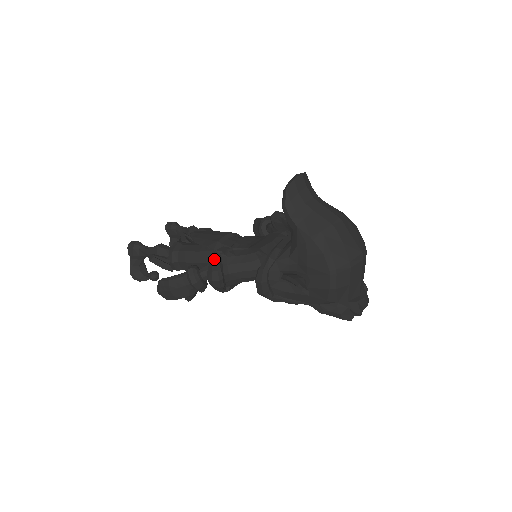
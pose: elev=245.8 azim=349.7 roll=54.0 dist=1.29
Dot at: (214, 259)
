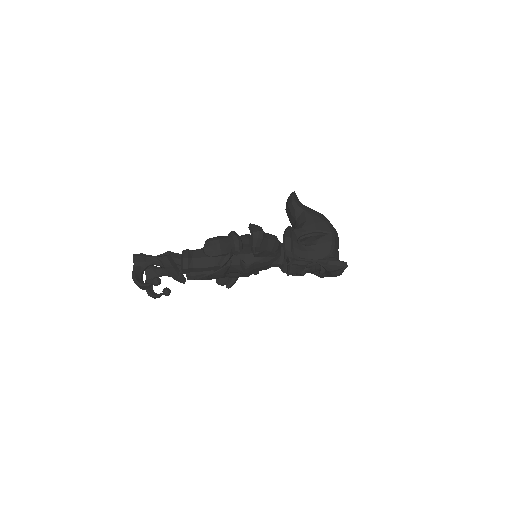
Dot at: (253, 224)
